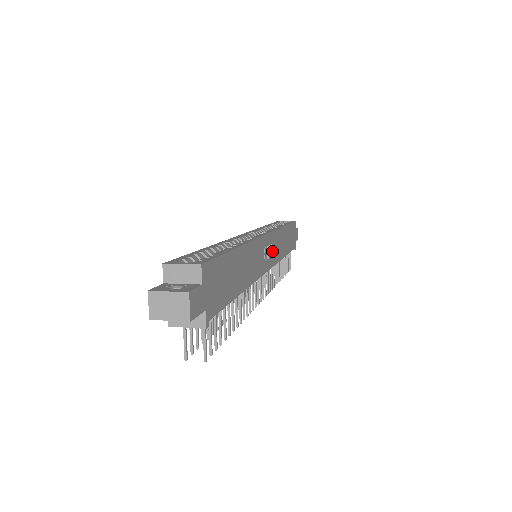
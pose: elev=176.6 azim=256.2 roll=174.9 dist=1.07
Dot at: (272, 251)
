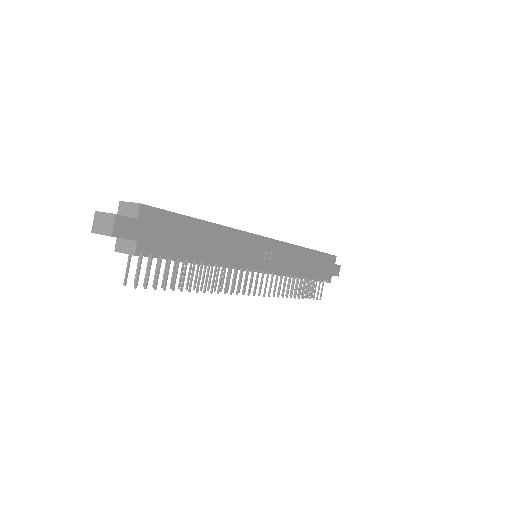
Dot at: (275, 258)
